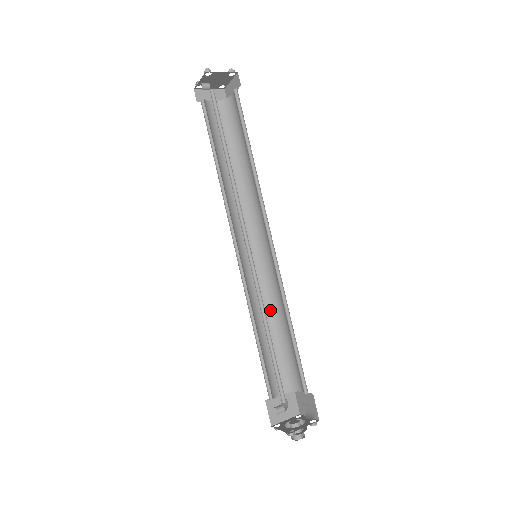
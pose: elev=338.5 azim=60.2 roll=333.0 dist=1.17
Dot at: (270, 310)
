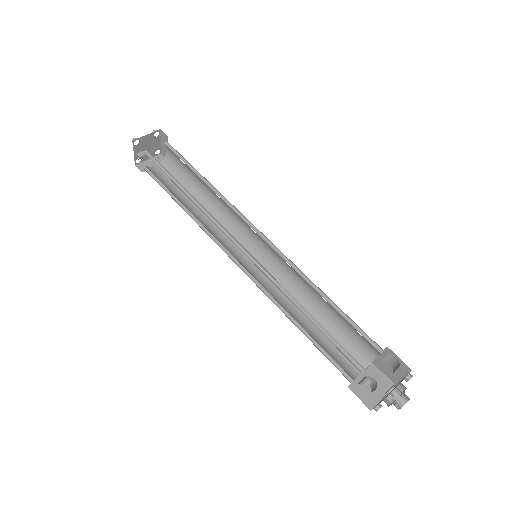
Dot at: (300, 299)
